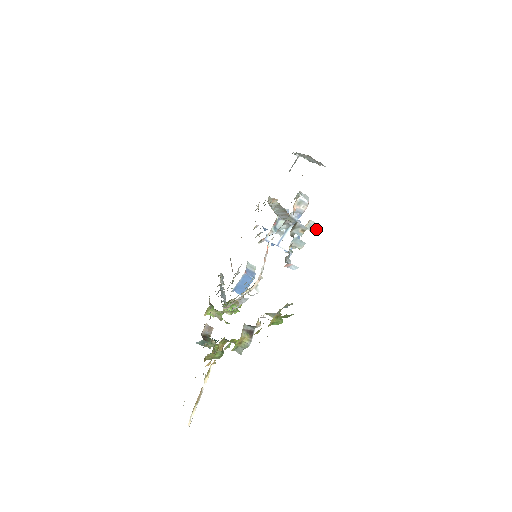
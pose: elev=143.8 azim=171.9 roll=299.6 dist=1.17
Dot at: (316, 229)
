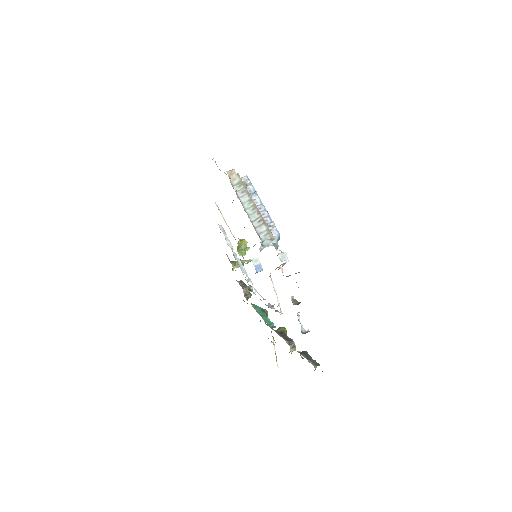
Dot at: occluded
